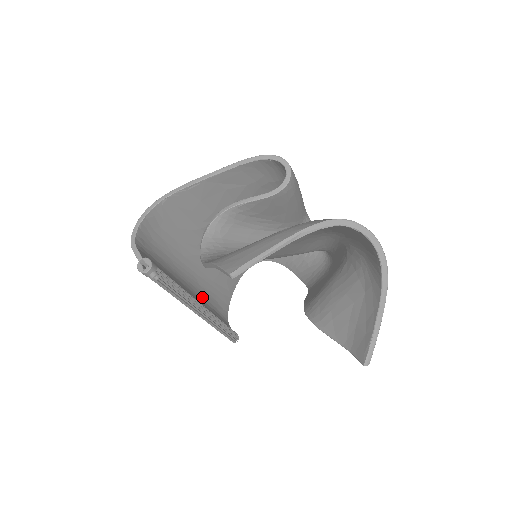
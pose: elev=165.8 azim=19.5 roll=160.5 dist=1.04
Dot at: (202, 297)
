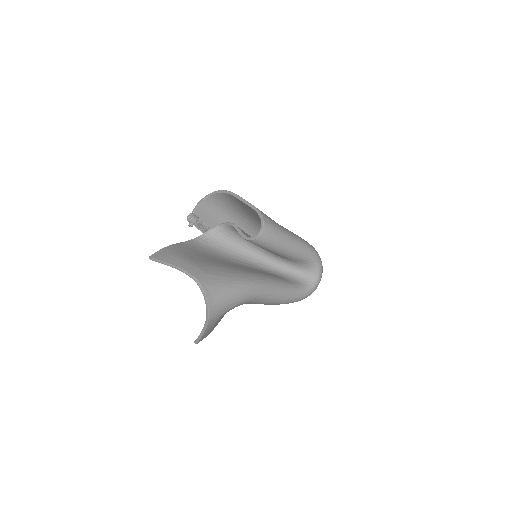
Dot at: occluded
